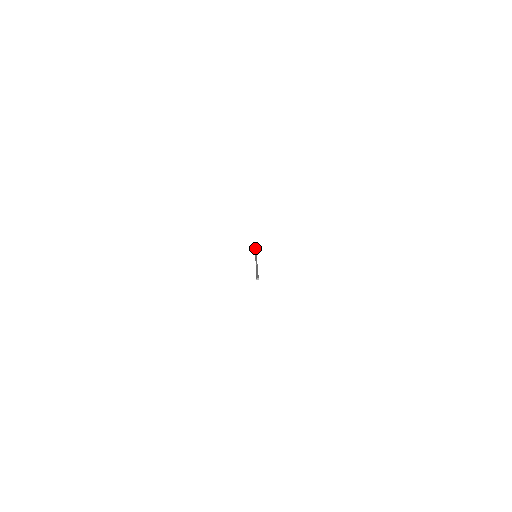
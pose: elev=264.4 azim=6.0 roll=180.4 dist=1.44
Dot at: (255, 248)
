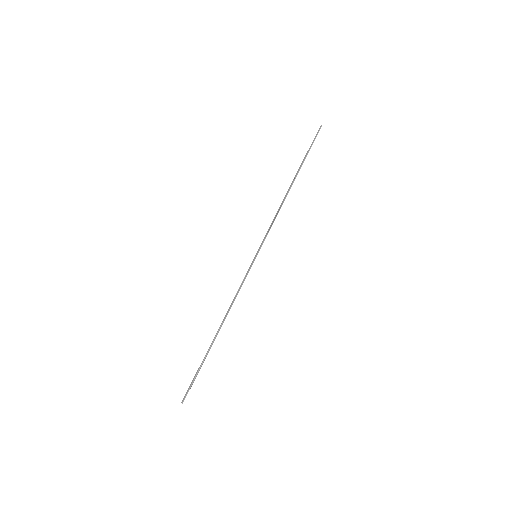
Dot at: (292, 182)
